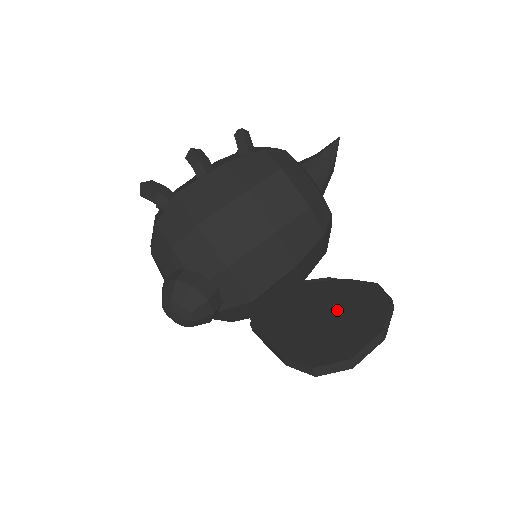
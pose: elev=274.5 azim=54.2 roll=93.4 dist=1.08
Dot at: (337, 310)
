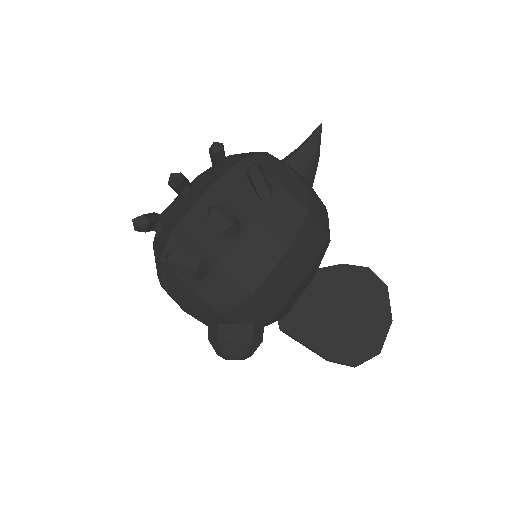
Dot at: (349, 303)
